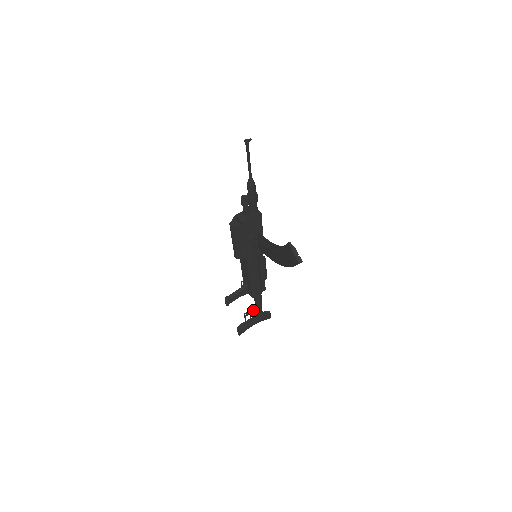
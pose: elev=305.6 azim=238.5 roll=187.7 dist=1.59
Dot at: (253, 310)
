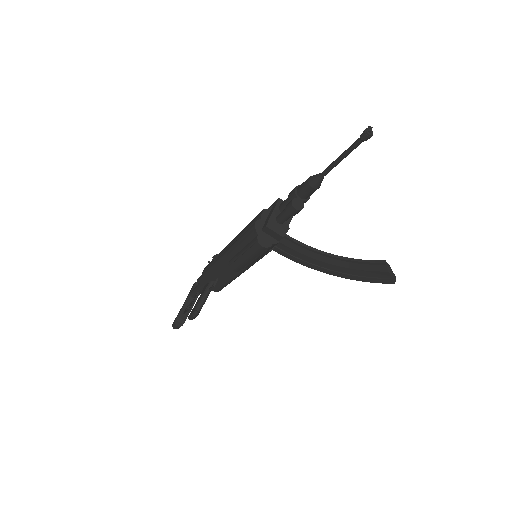
Dot at: (196, 296)
